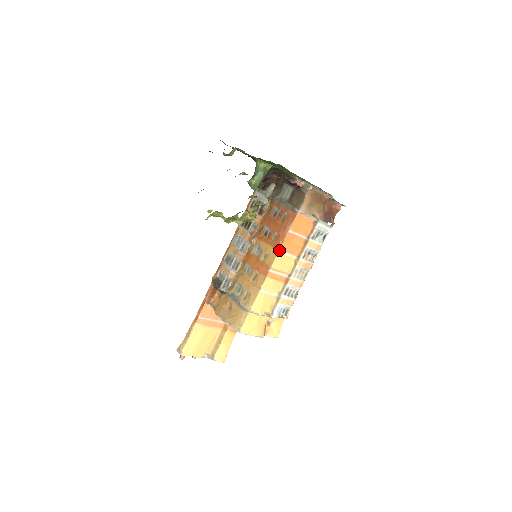
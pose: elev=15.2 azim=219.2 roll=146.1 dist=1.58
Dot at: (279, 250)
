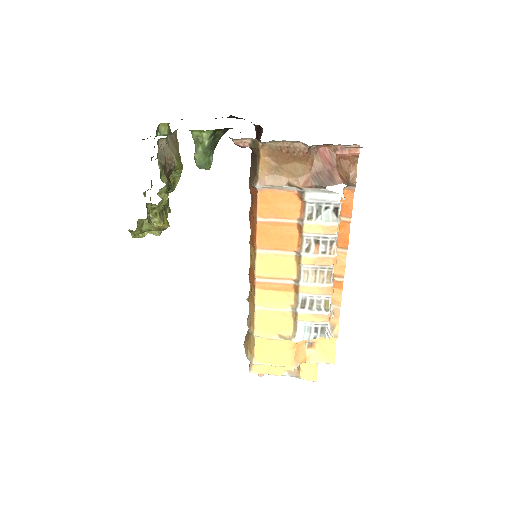
Dot at: (256, 249)
